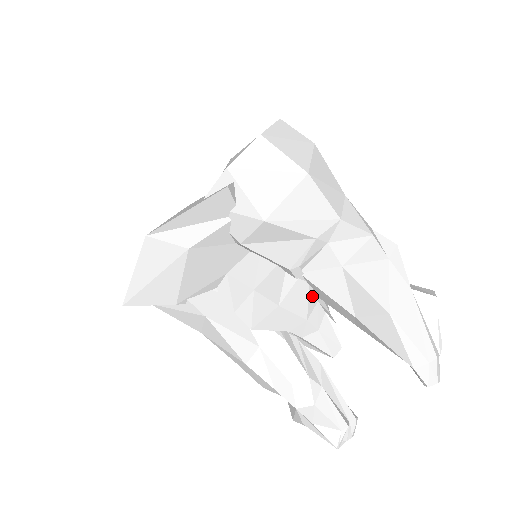
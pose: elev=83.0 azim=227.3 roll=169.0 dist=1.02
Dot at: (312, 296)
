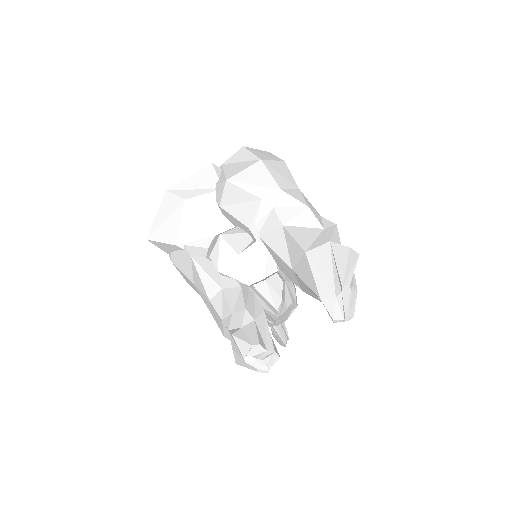
Dot at: (271, 262)
